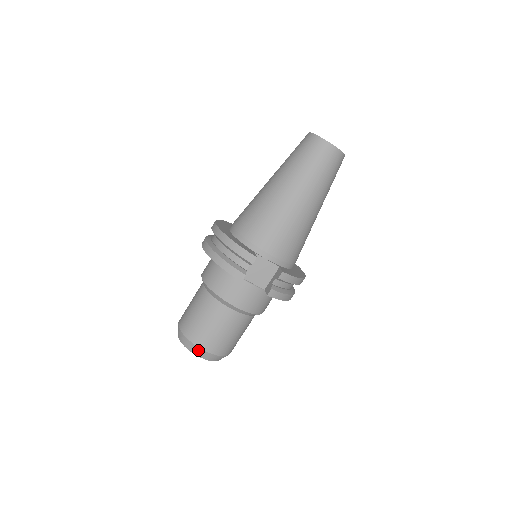
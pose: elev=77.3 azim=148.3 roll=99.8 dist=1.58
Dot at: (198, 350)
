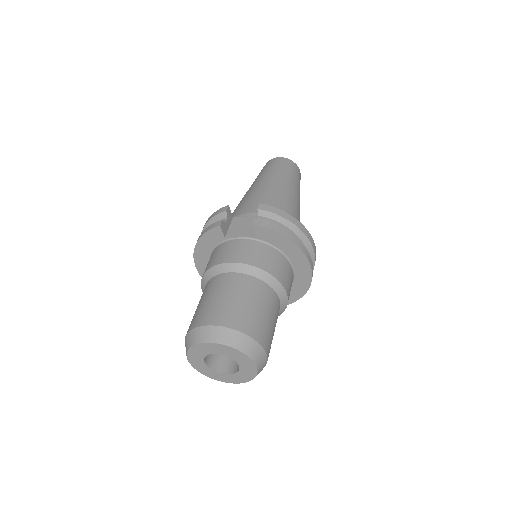
Dot at: (203, 331)
